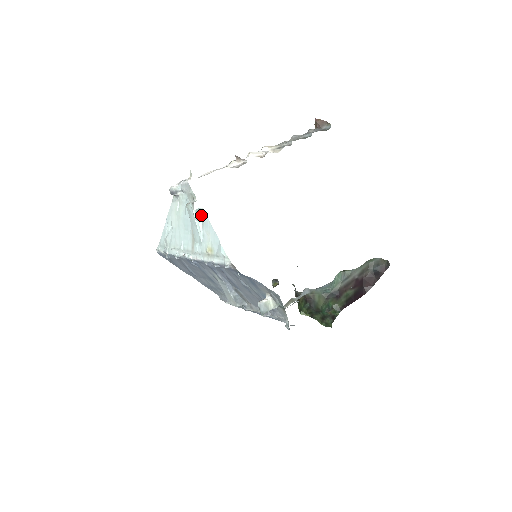
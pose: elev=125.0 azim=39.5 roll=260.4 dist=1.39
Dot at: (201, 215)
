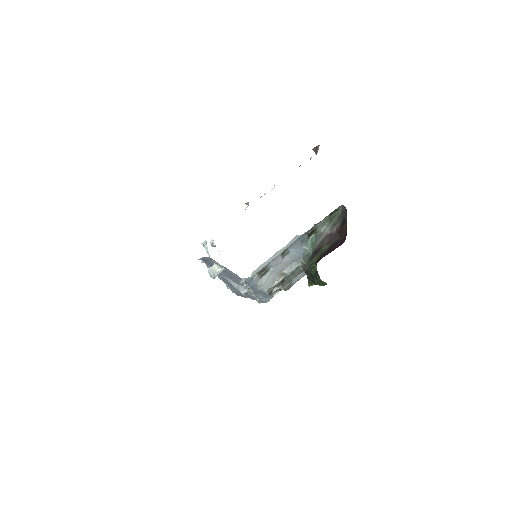
Dot at: occluded
